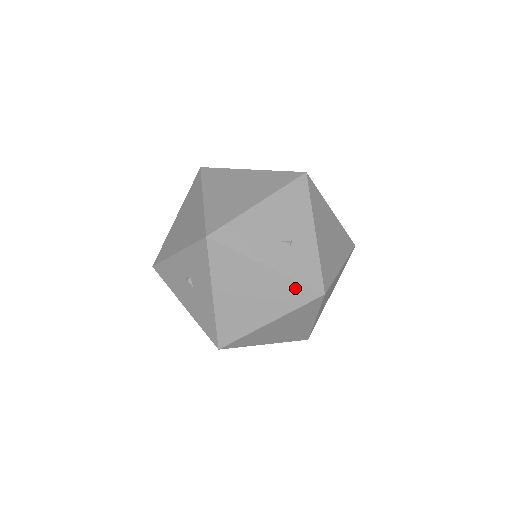
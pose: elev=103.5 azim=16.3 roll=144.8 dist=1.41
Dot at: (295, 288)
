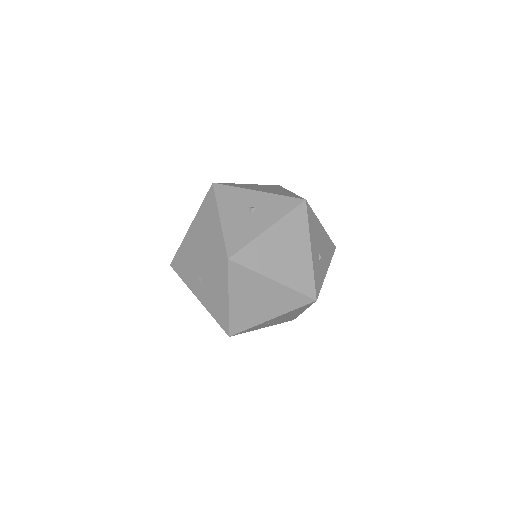
Dot at: (309, 279)
